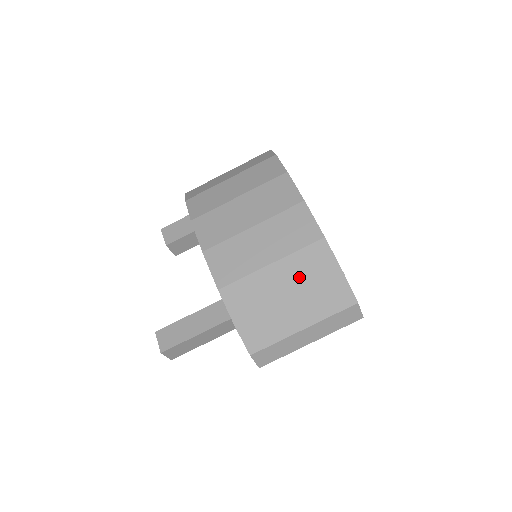
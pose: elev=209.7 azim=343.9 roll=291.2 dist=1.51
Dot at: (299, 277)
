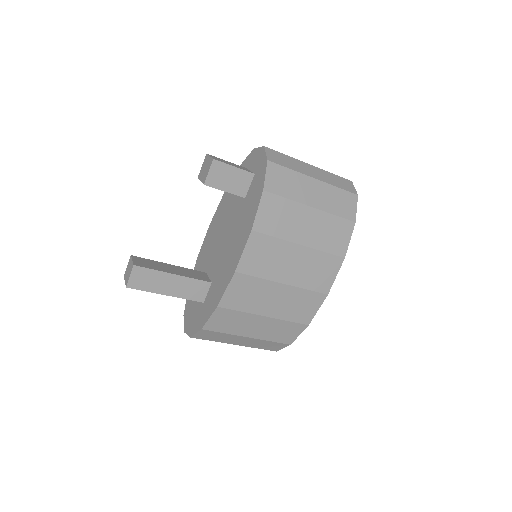
Dot at: (269, 332)
